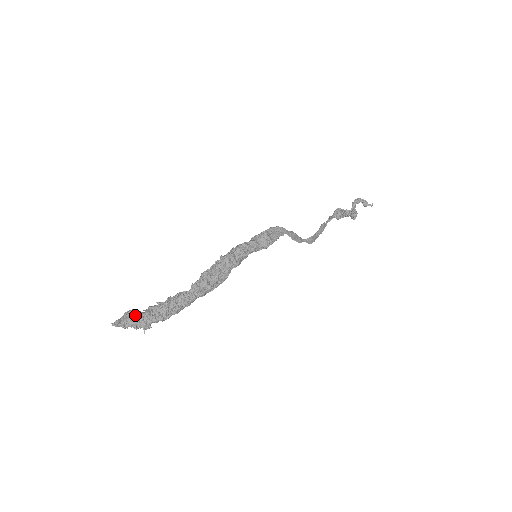
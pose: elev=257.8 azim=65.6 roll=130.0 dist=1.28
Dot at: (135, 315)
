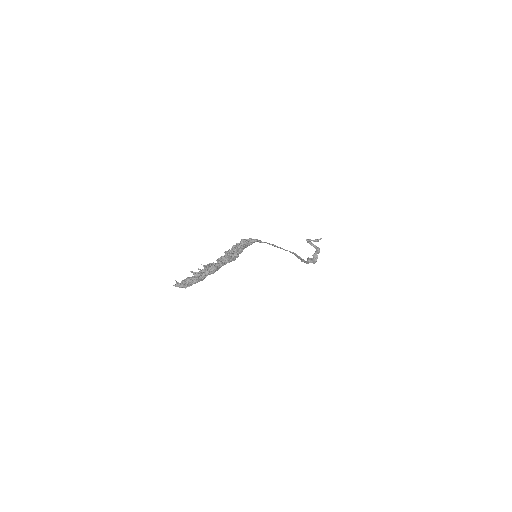
Dot at: (187, 278)
